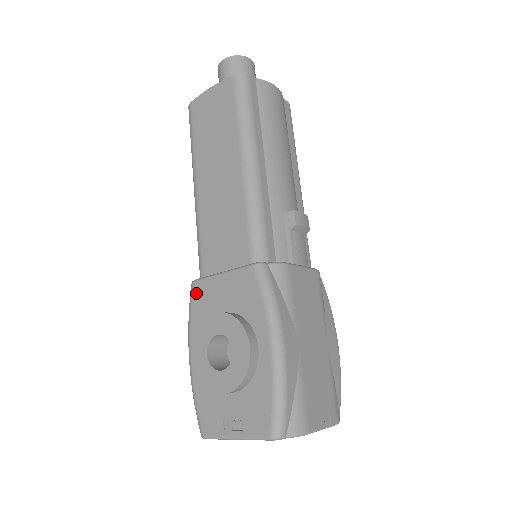
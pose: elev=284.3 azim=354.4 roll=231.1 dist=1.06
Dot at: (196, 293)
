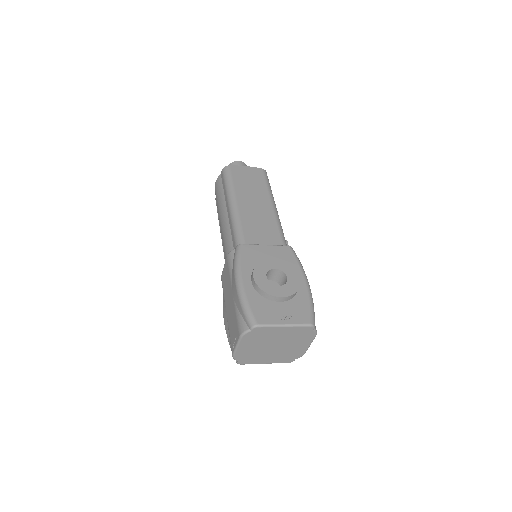
Dot at: (245, 250)
